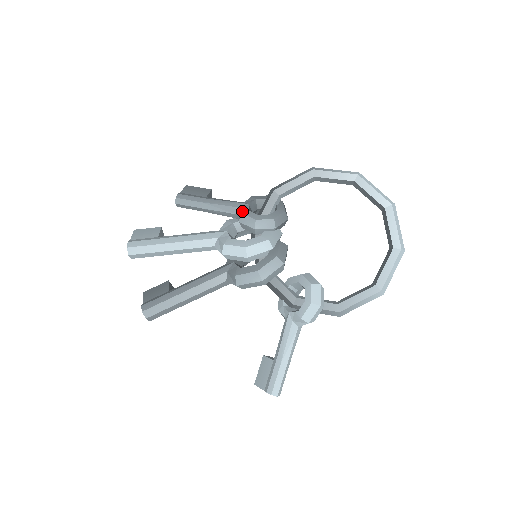
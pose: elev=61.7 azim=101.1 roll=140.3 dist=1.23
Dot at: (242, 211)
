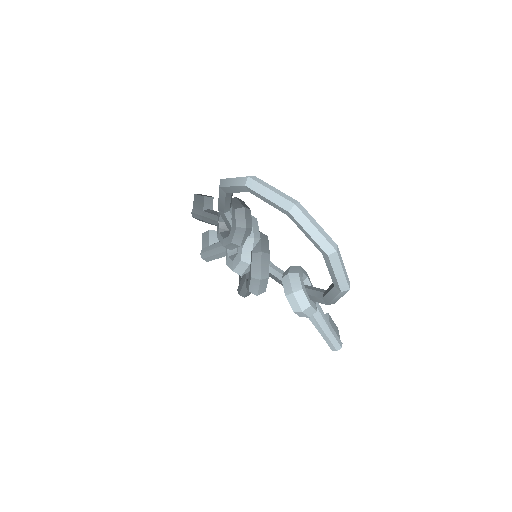
Dot at: (217, 234)
